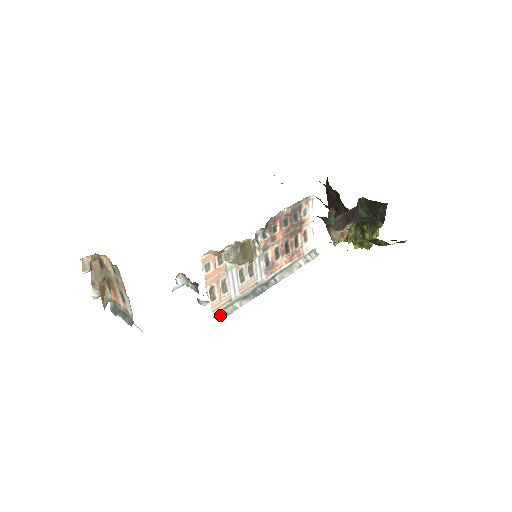
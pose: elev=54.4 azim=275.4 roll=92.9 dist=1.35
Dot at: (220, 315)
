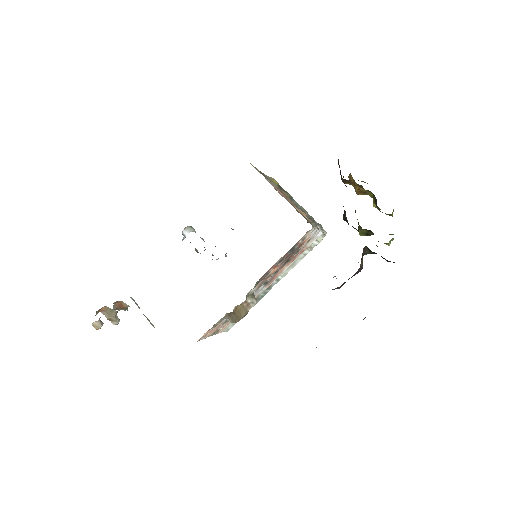
Dot at: (227, 328)
